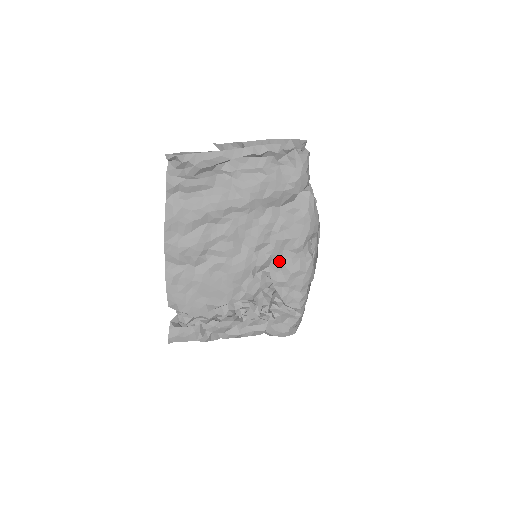
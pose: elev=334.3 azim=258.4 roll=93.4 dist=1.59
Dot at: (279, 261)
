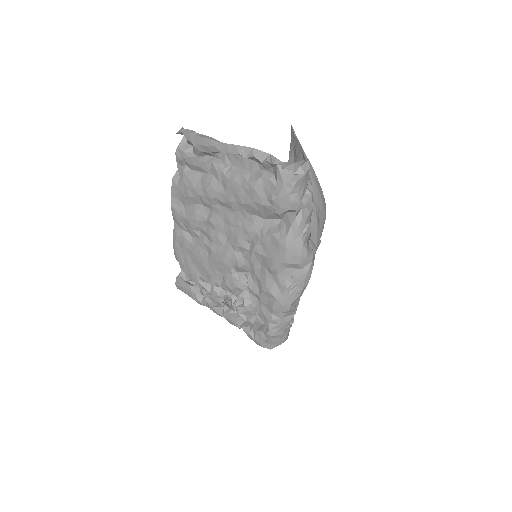
Dot at: (257, 272)
